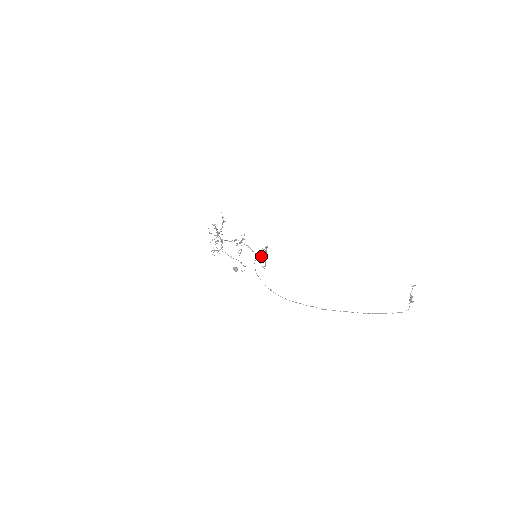
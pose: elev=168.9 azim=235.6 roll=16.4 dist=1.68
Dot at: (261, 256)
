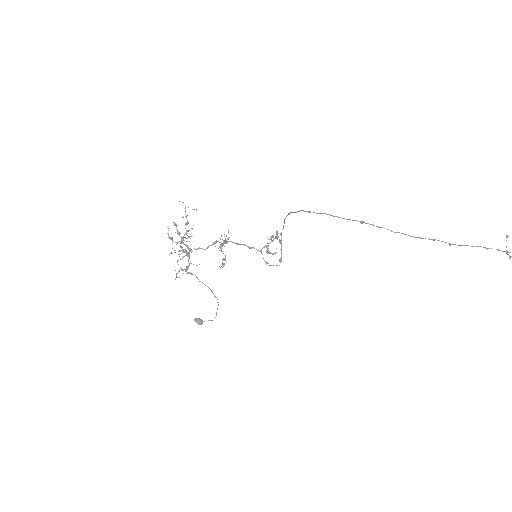
Dot at: (266, 252)
